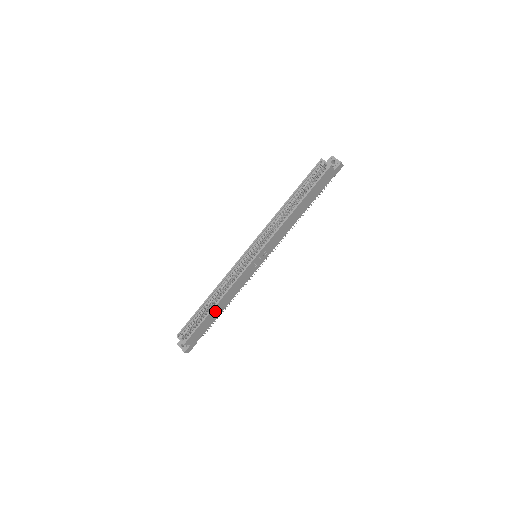
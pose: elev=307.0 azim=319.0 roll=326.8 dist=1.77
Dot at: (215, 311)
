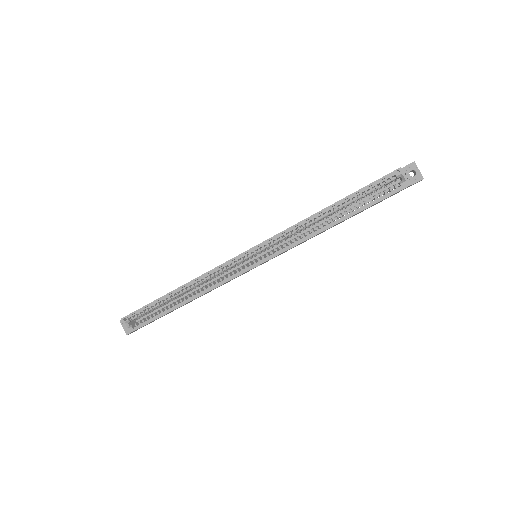
Dot at: occluded
